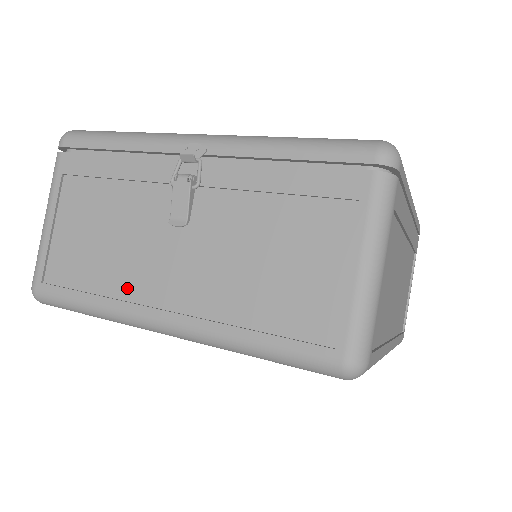
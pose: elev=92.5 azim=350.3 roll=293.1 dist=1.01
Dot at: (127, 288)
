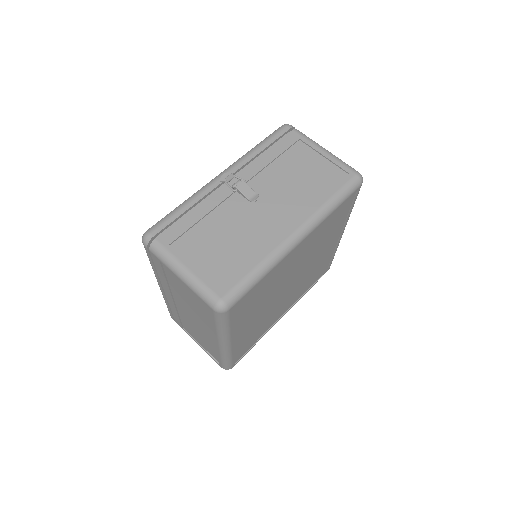
Dot at: (264, 243)
